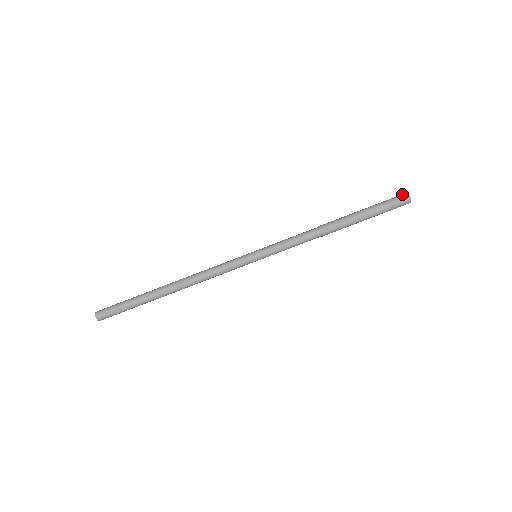
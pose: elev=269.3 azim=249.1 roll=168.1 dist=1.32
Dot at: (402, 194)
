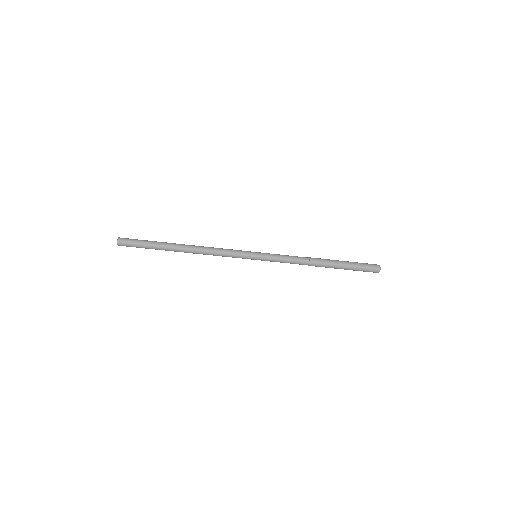
Dot at: (376, 271)
